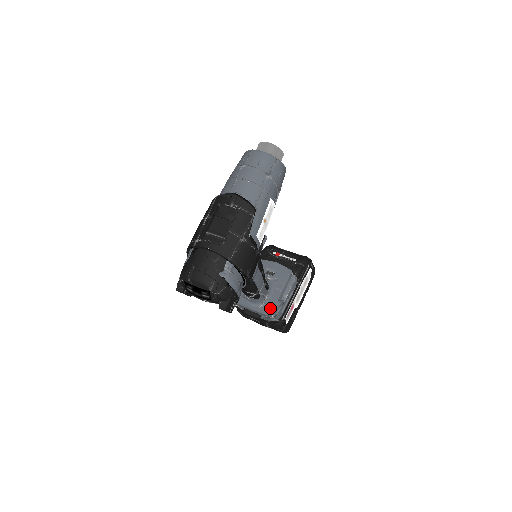
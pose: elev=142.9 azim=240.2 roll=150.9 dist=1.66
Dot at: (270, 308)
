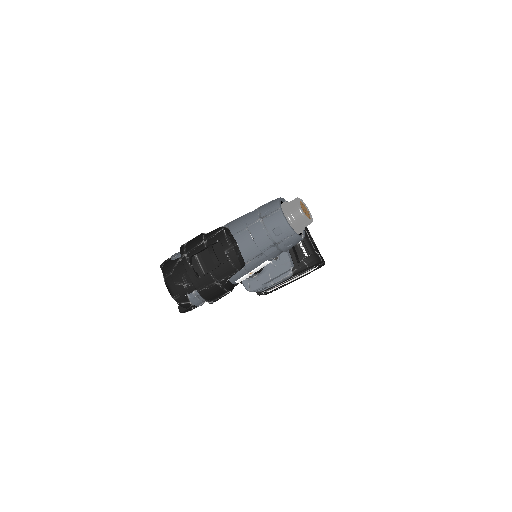
Dot at: (252, 286)
